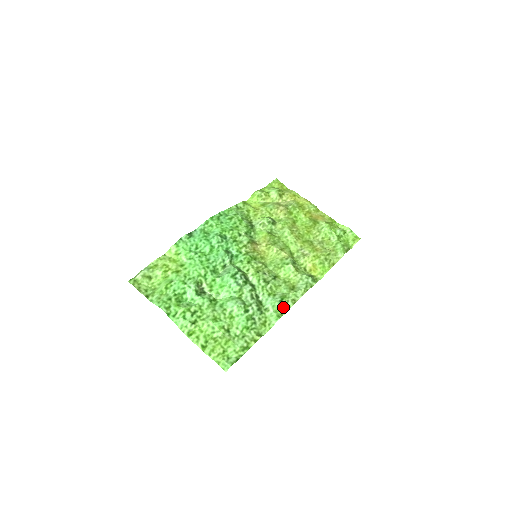
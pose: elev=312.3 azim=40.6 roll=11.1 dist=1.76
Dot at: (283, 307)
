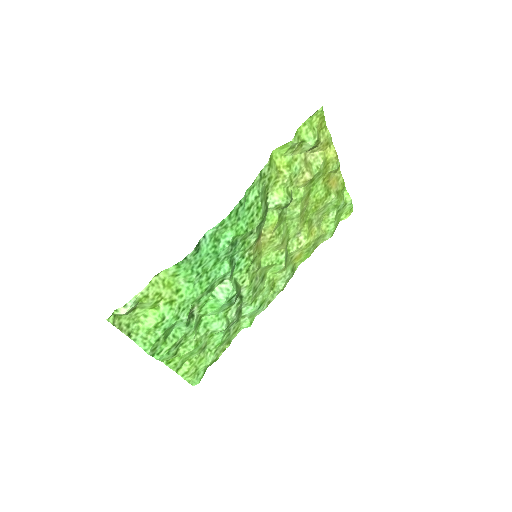
Dot at: (258, 312)
